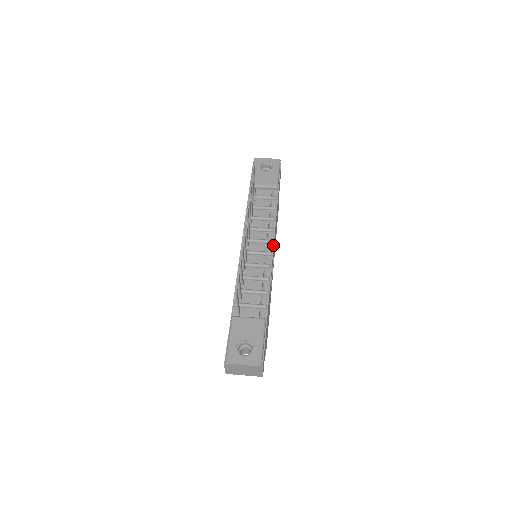
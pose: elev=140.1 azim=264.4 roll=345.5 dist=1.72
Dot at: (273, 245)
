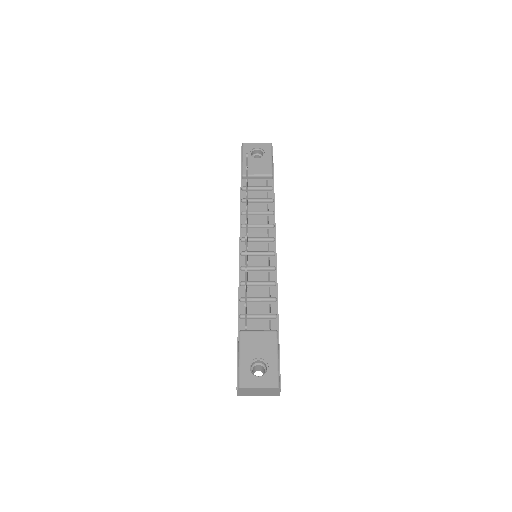
Dot at: (275, 243)
